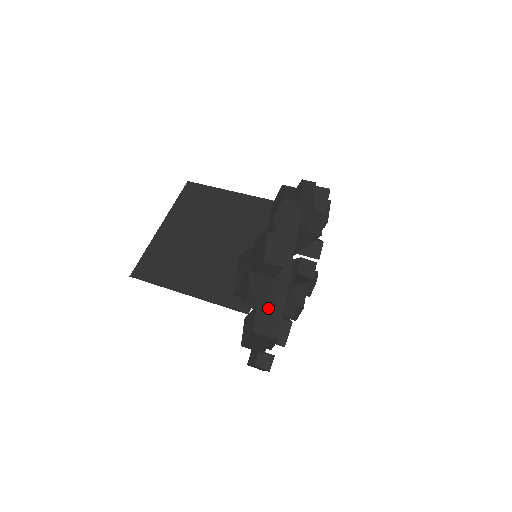
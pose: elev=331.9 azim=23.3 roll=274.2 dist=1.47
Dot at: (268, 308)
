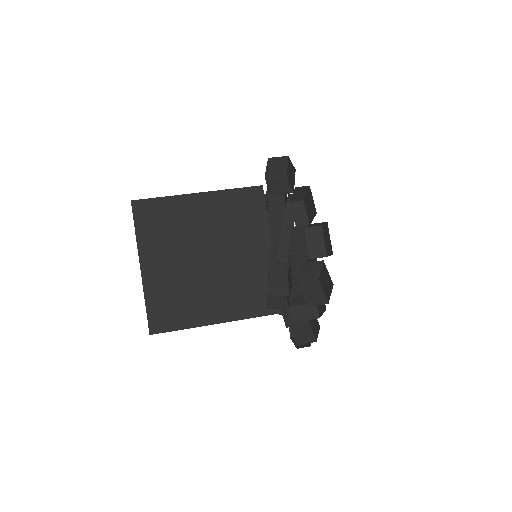
Dot at: (313, 313)
